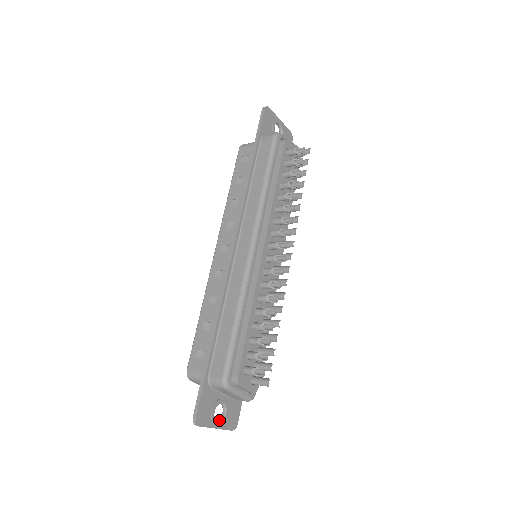
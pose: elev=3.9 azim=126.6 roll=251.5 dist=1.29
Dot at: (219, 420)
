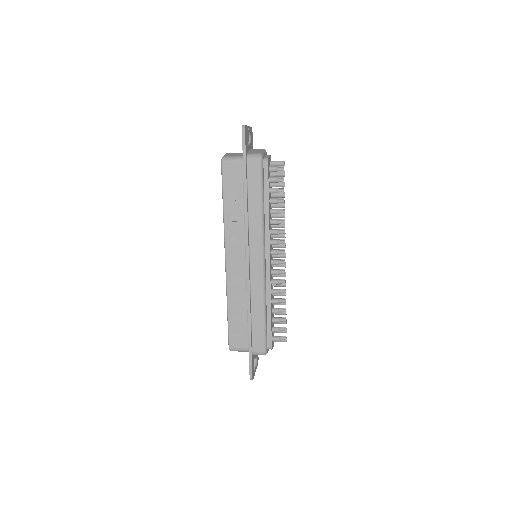
Dot at: (255, 366)
